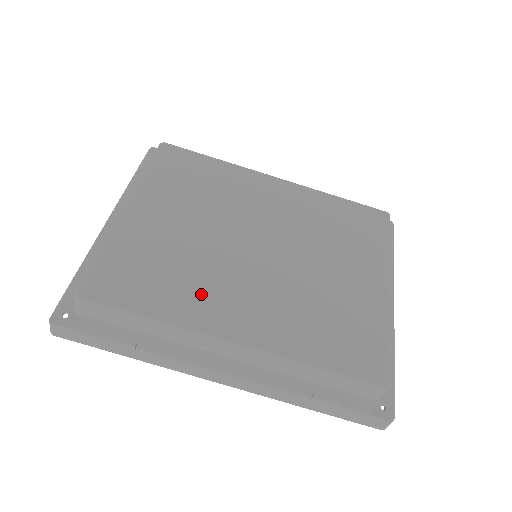
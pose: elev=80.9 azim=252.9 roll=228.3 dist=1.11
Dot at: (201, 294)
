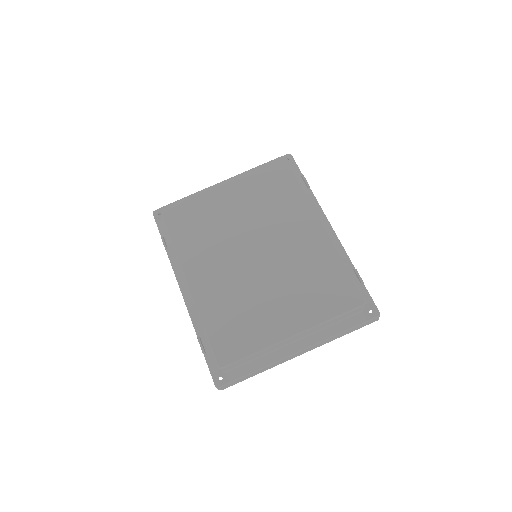
Dot at: (201, 250)
